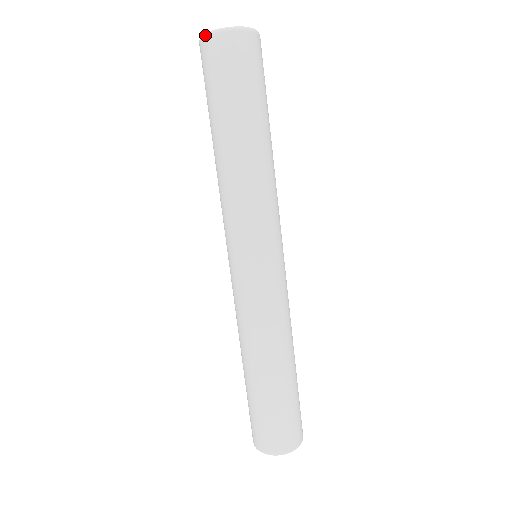
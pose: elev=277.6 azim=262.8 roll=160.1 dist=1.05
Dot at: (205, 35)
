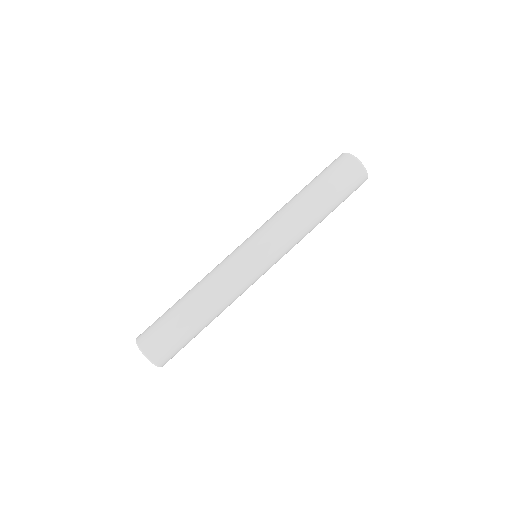
Dot at: (349, 153)
